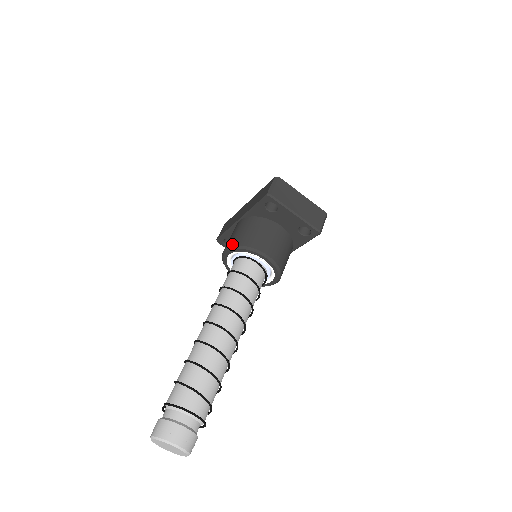
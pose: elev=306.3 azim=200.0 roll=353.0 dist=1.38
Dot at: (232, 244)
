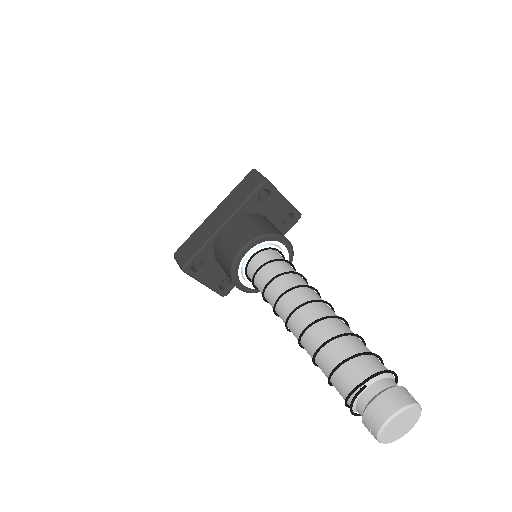
Dot at: (250, 238)
